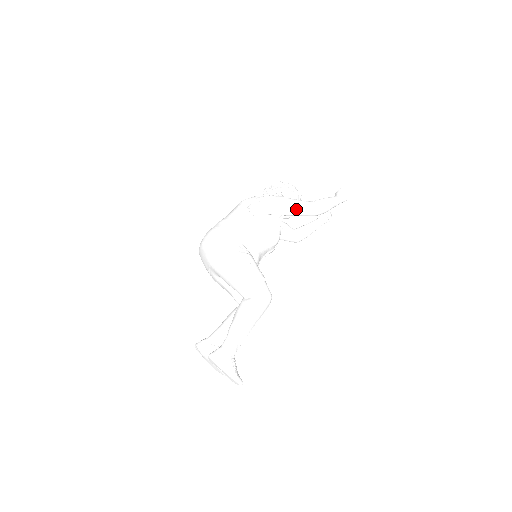
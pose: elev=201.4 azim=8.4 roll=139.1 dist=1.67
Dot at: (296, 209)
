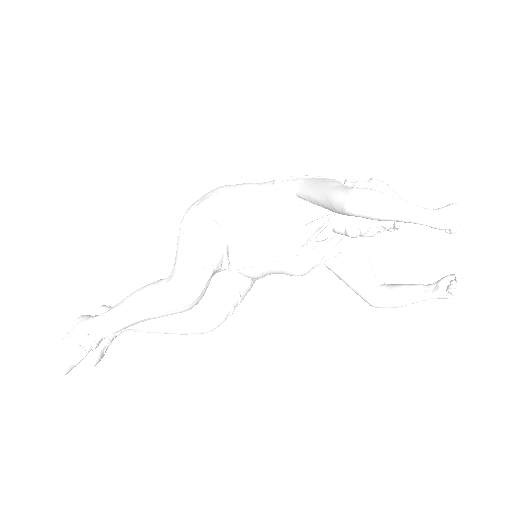
Dot at: (324, 191)
